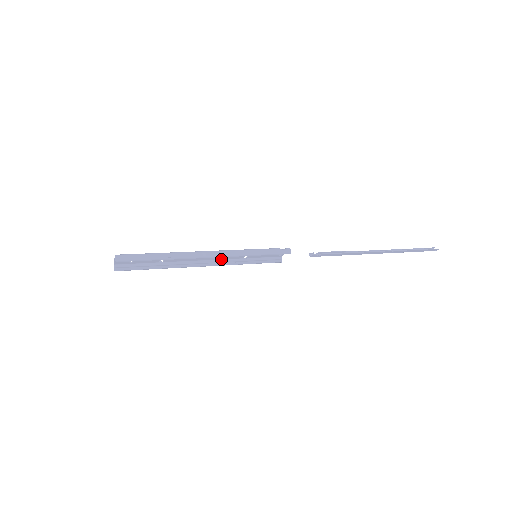
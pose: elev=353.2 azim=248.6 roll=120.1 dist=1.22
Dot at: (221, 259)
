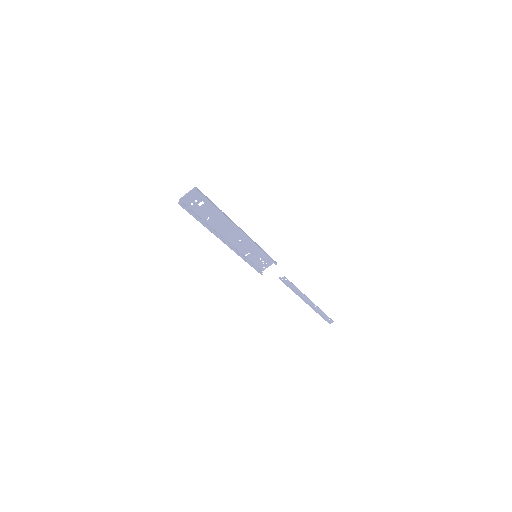
Dot at: (234, 246)
